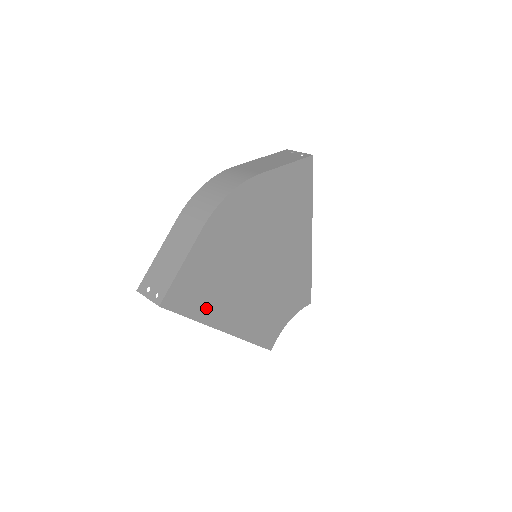
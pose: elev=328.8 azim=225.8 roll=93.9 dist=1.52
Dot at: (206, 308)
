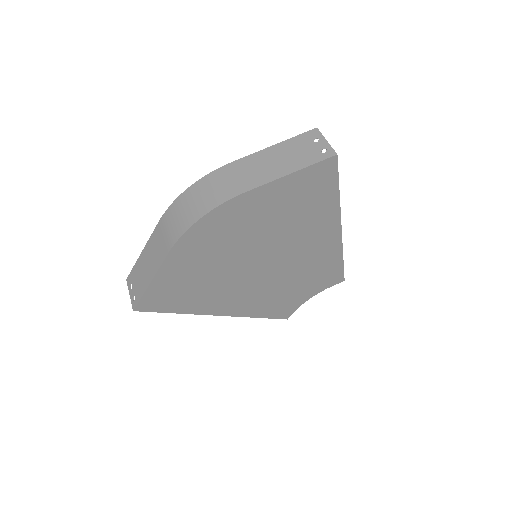
Dot at: (192, 304)
